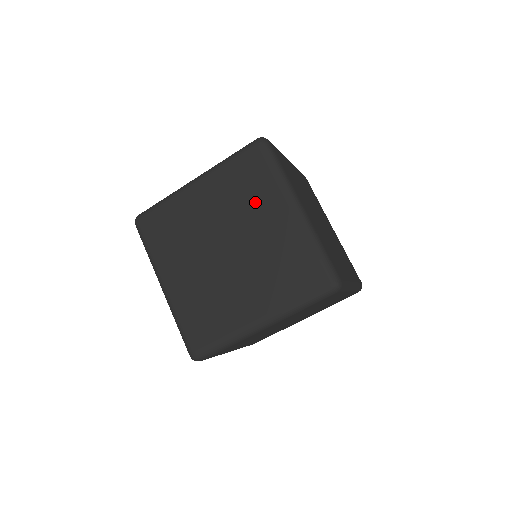
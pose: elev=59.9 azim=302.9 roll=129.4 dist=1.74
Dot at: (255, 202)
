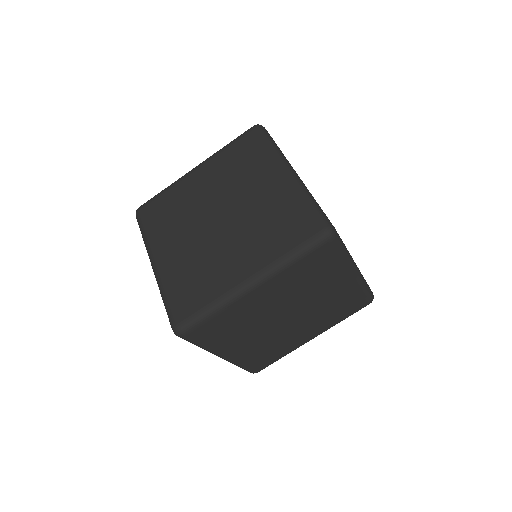
Dot at: (249, 173)
